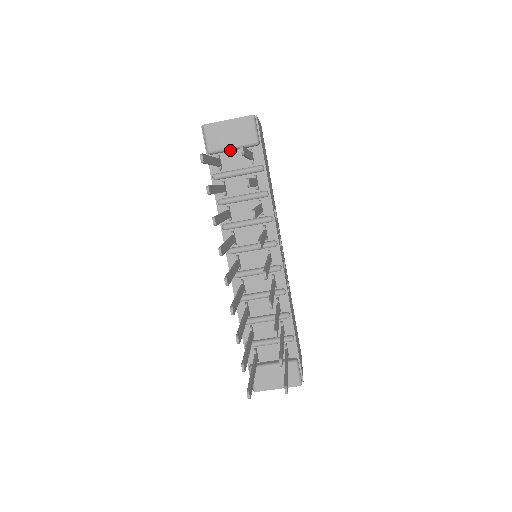
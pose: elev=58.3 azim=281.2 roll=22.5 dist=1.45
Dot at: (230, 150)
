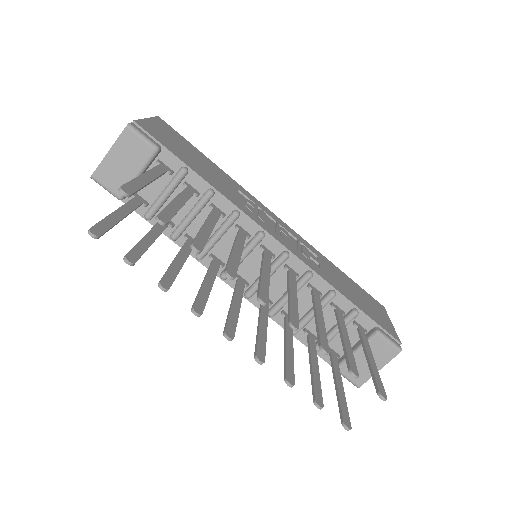
Dot at: occluded
